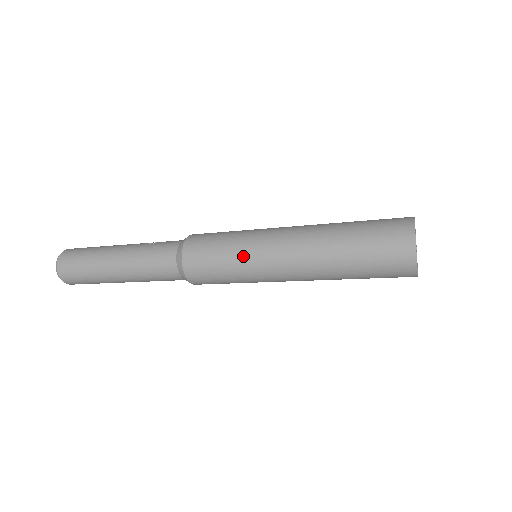
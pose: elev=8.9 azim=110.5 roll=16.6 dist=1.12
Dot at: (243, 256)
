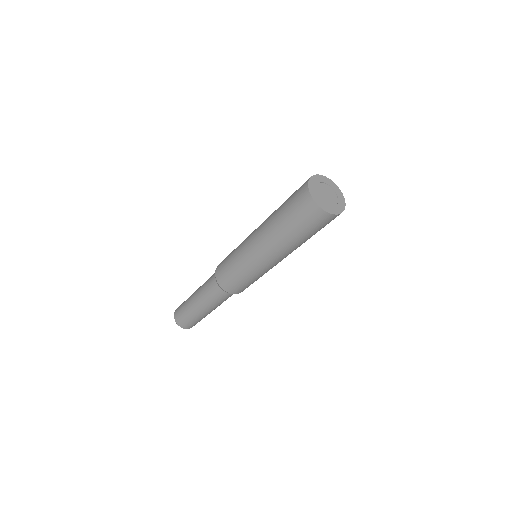
Dot at: (242, 265)
